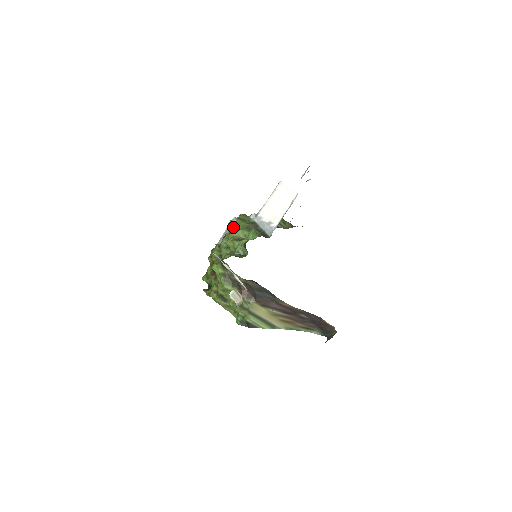
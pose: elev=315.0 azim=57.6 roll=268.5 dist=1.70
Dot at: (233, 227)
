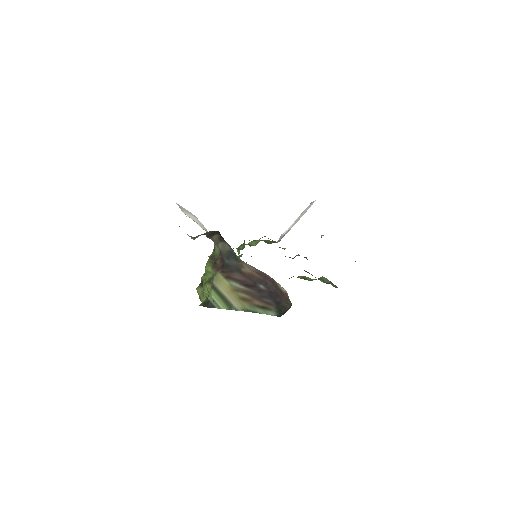
Dot at: occluded
